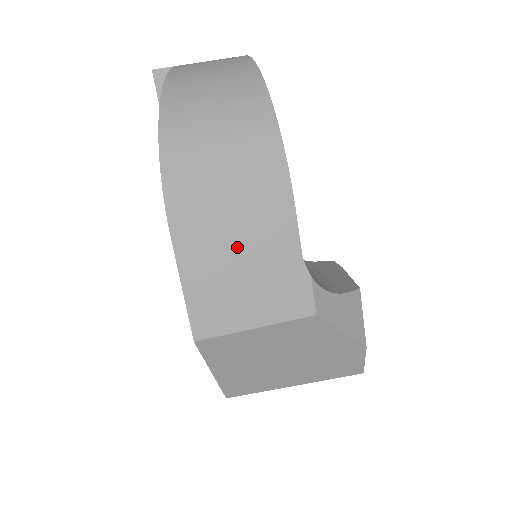
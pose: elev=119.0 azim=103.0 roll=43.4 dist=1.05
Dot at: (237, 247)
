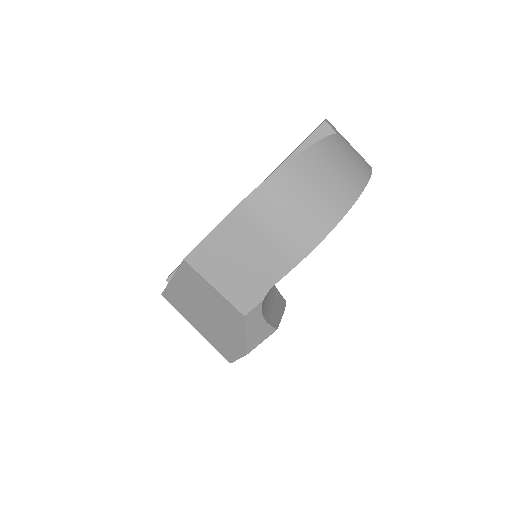
Dot at: (252, 249)
